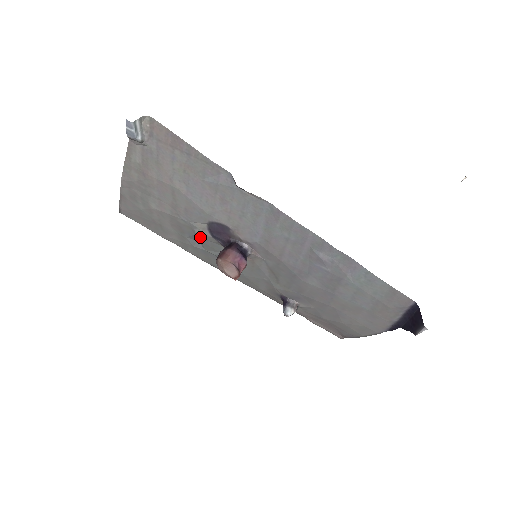
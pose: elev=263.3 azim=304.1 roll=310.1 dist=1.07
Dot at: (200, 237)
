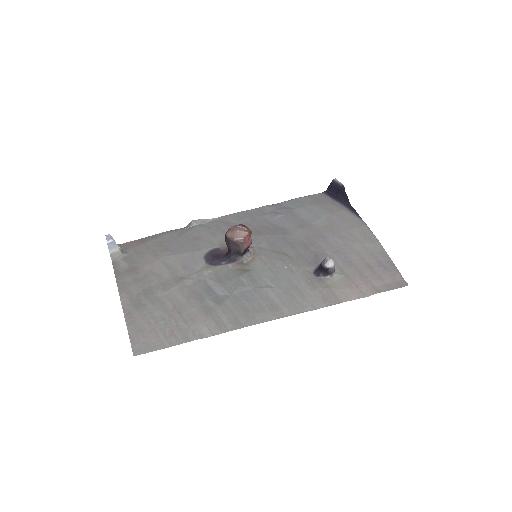
Dot at: (213, 278)
